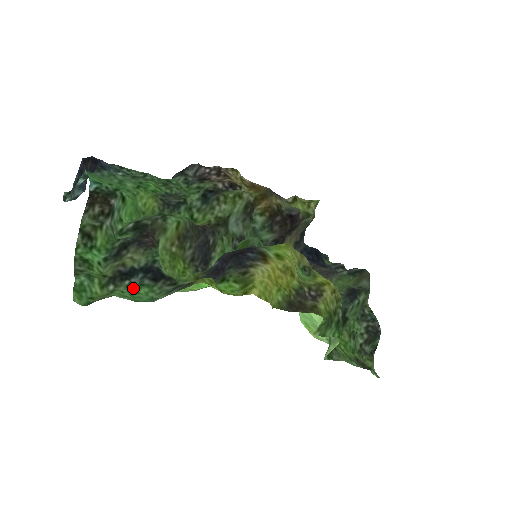
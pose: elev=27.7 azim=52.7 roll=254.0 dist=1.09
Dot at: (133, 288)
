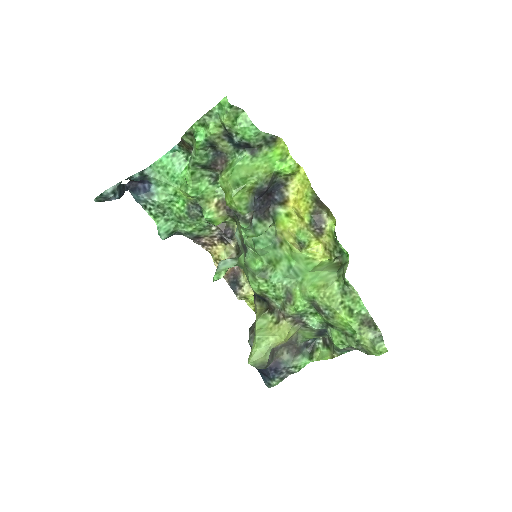
Dot at: (240, 134)
